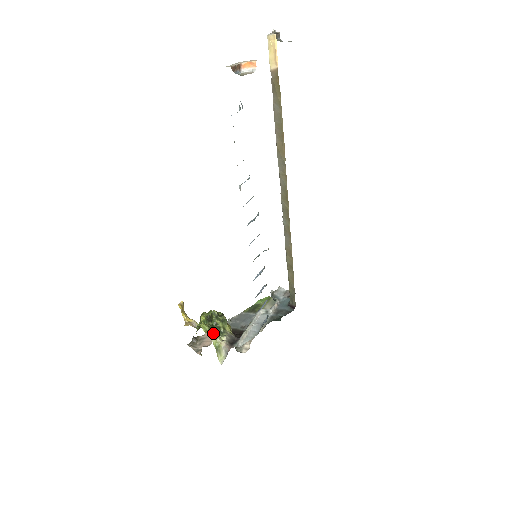
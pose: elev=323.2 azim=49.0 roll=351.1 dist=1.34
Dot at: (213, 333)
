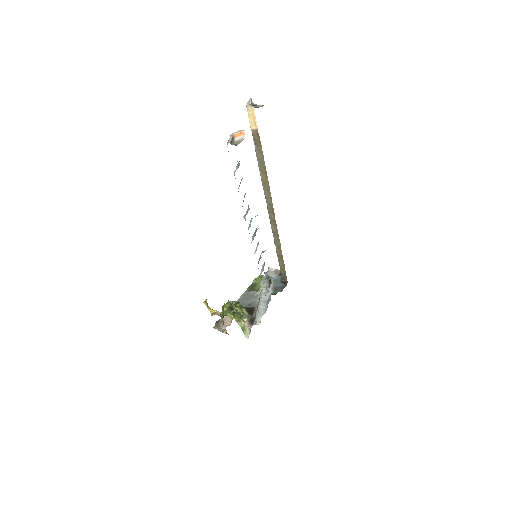
Dot at: (237, 318)
